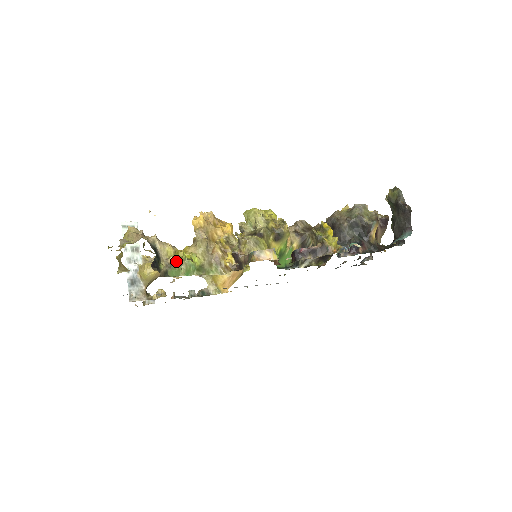
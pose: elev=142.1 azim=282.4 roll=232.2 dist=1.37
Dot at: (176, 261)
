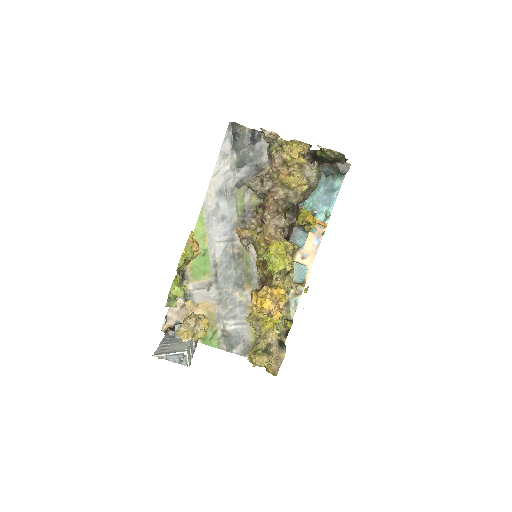
Dot at: (277, 329)
